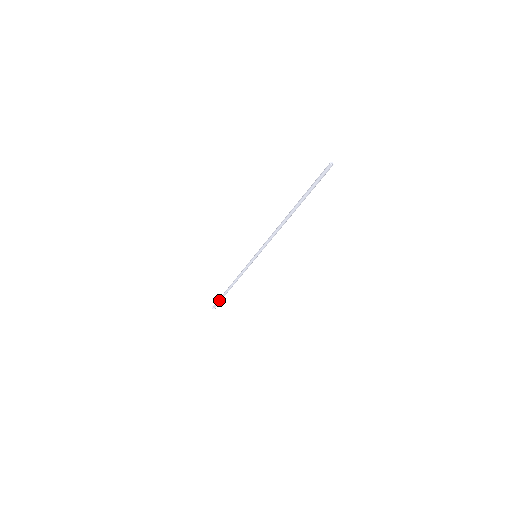
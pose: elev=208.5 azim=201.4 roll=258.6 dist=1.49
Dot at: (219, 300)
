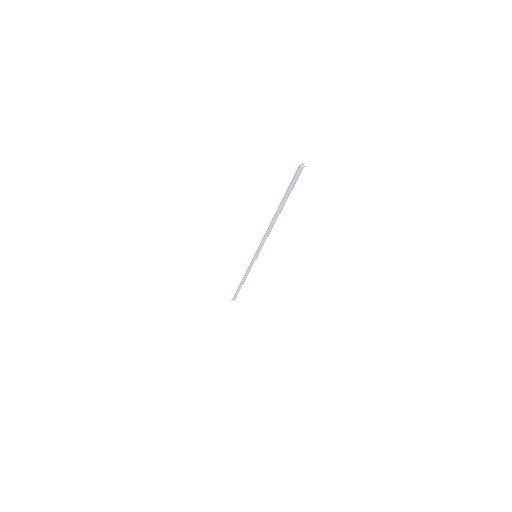
Dot at: (236, 295)
